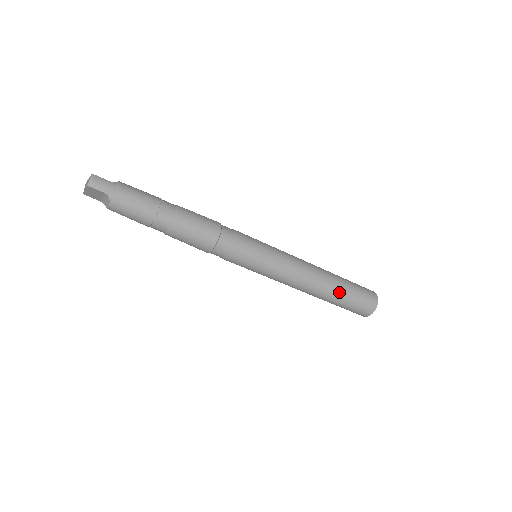
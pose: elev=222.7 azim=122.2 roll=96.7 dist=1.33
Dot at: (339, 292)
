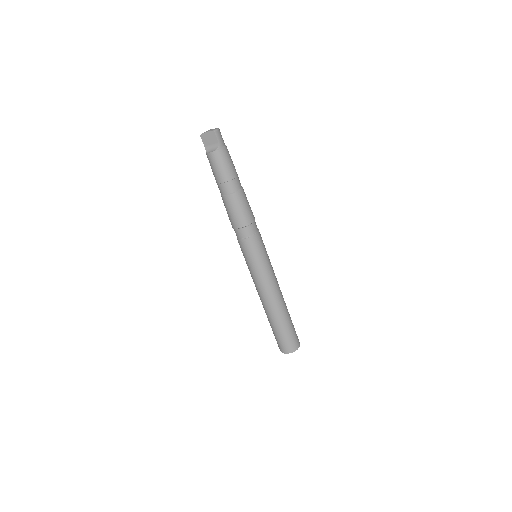
Dot at: (286, 319)
